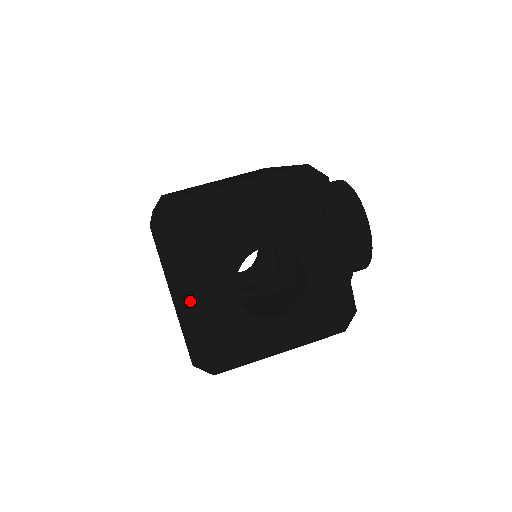
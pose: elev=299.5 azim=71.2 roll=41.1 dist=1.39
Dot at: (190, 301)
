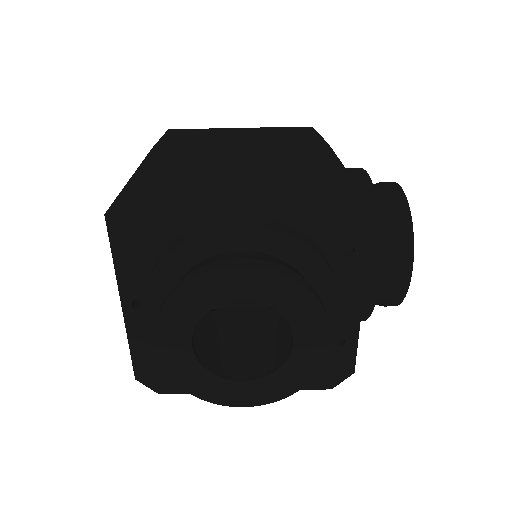
Dot at: occluded
